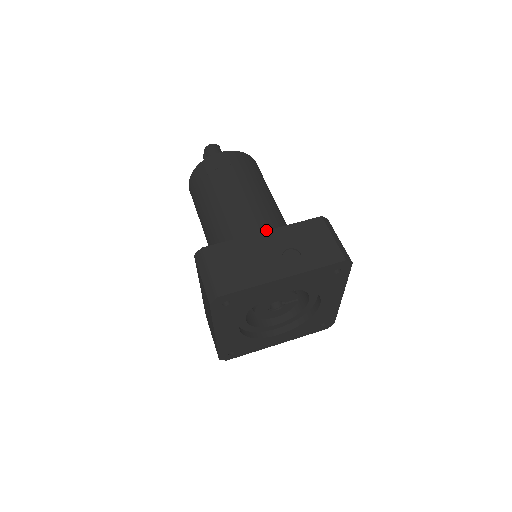
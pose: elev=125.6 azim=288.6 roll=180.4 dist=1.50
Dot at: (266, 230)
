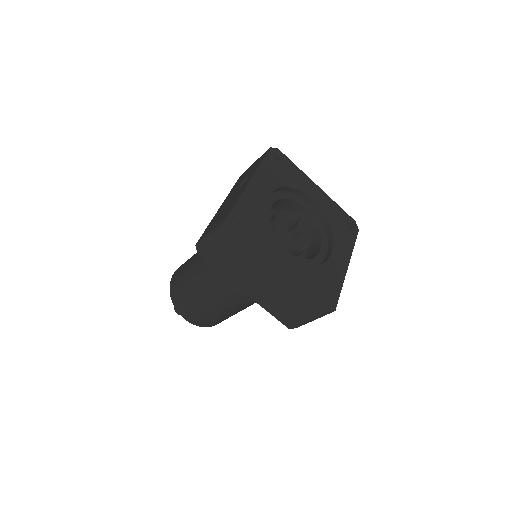
Dot at: occluded
